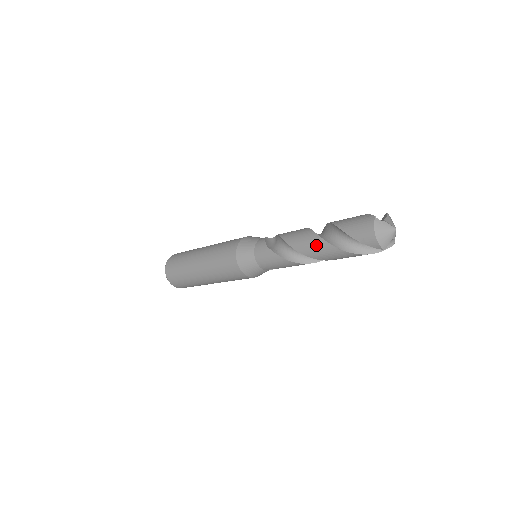
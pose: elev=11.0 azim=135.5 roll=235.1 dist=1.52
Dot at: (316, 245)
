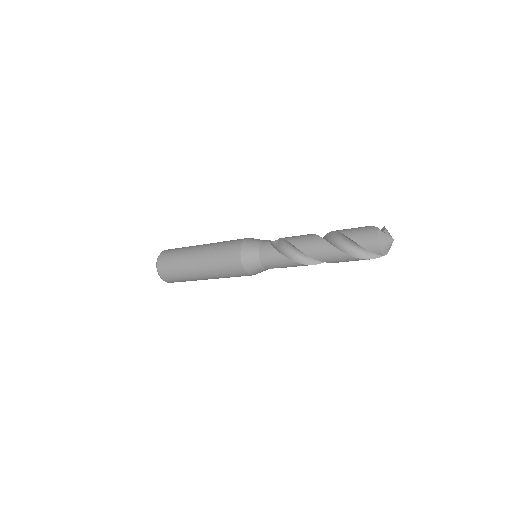
Dot at: (323, 248)
